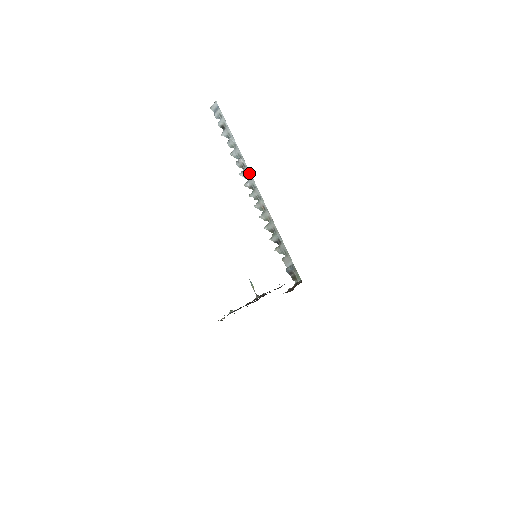
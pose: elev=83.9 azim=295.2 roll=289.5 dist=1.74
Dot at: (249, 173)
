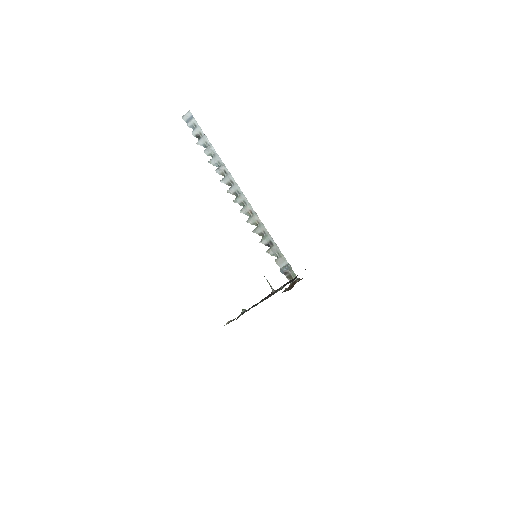
Dot at: (232, 179)
